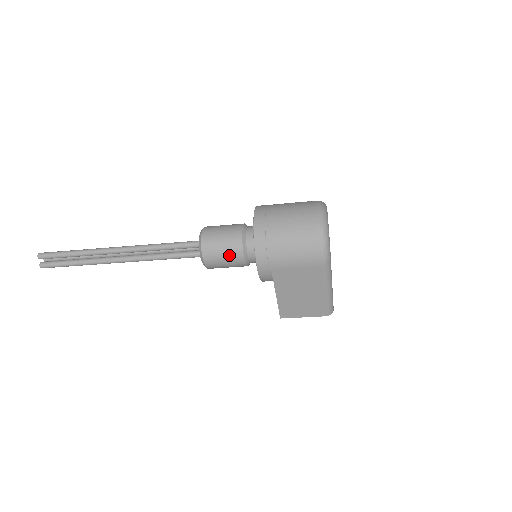
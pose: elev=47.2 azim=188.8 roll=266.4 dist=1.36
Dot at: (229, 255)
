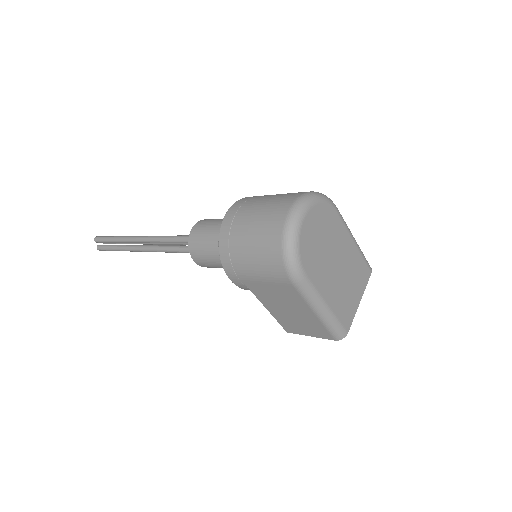
Dot at: (212, 257)
